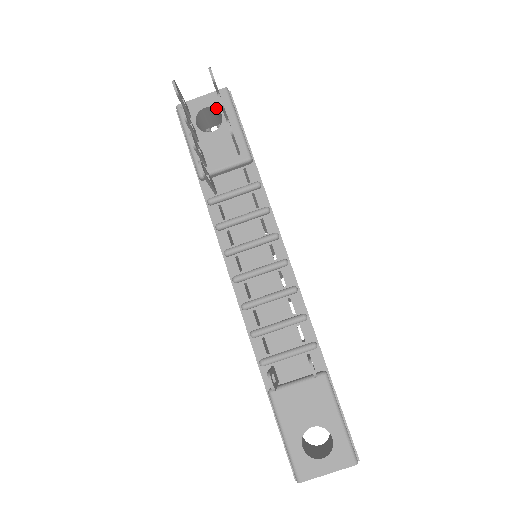
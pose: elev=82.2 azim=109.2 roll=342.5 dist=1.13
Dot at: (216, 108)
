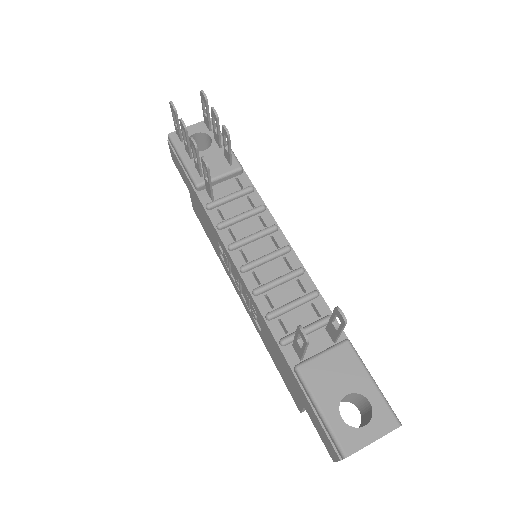
Dot at: (205, 133)
